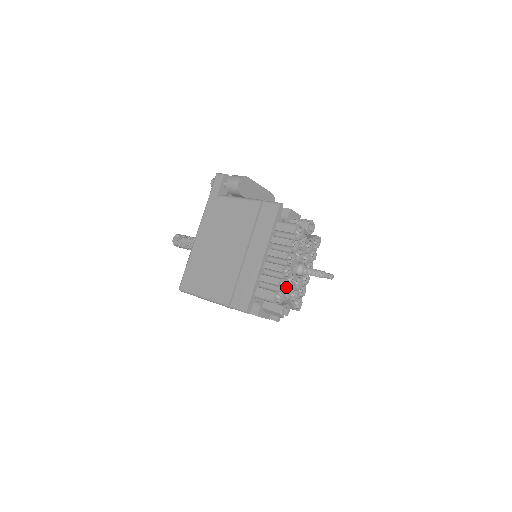
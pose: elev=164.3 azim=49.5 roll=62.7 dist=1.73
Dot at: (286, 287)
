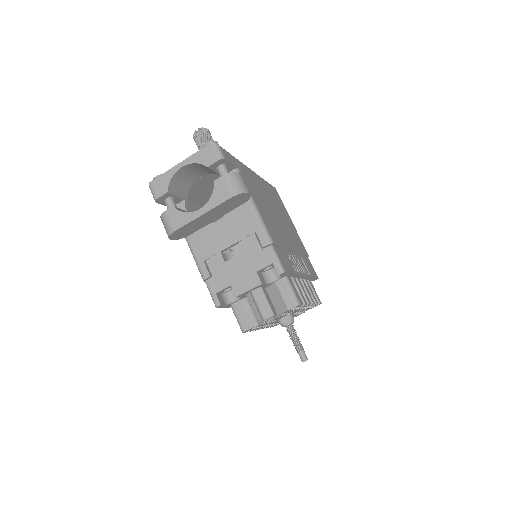
Dot at: occluded
